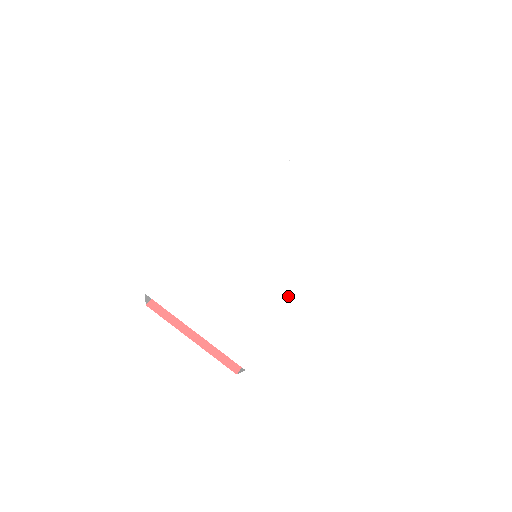
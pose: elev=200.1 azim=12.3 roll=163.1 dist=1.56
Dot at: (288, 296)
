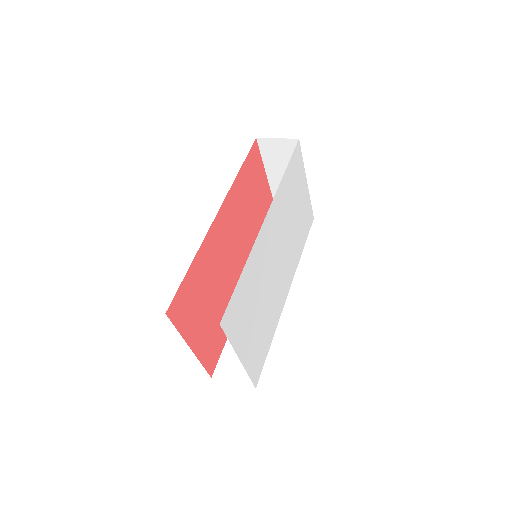
Dot at: (281, 308)
